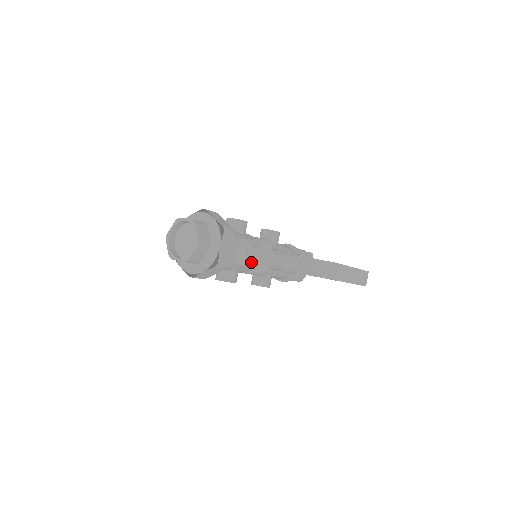
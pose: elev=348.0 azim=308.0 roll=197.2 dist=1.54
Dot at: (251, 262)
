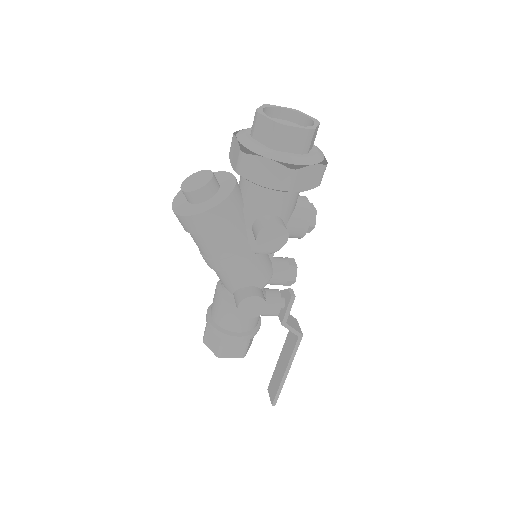
Dot at: (309, 217)
